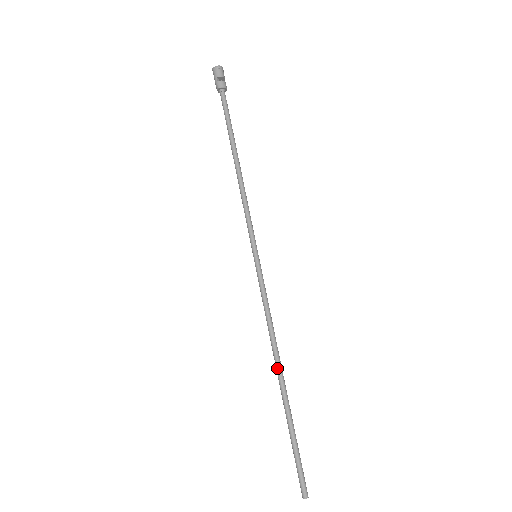
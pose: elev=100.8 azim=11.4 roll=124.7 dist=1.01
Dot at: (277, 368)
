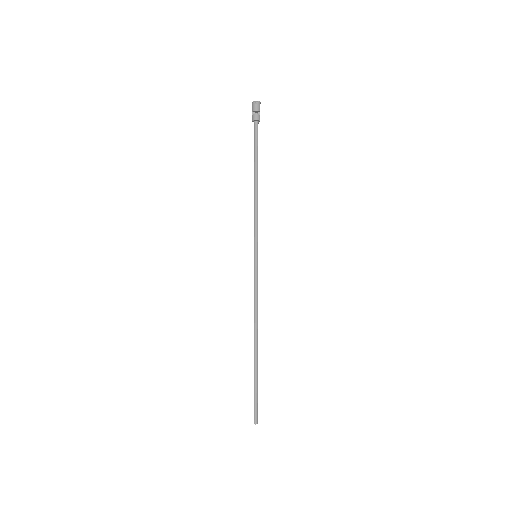
Dot at: (254, 337)
